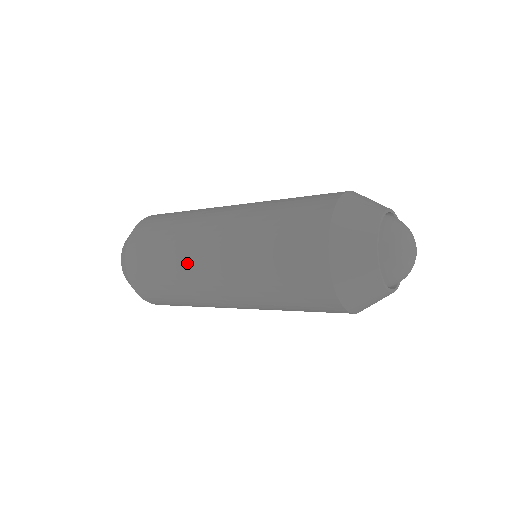
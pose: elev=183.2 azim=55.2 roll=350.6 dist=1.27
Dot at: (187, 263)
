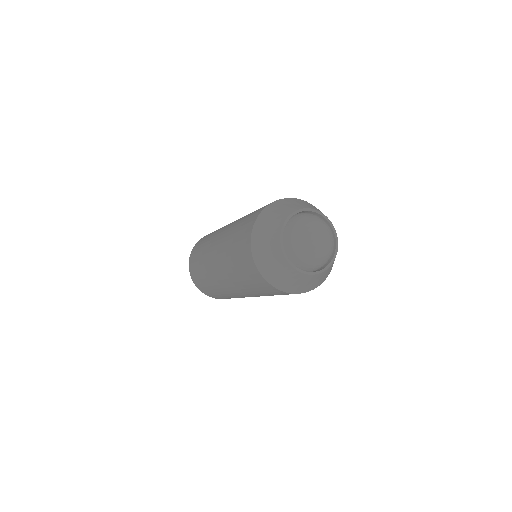
Dot at: (222, 290)
